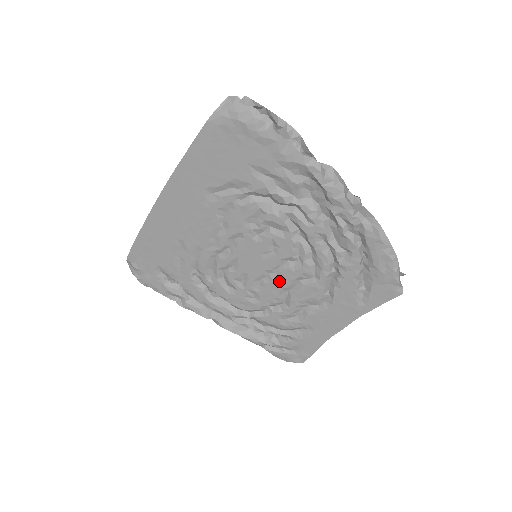
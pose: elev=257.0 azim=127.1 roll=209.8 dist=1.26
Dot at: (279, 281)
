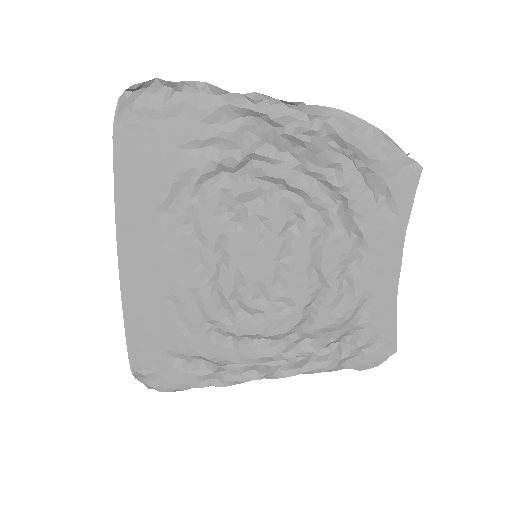
Dot at: (297, 261)
